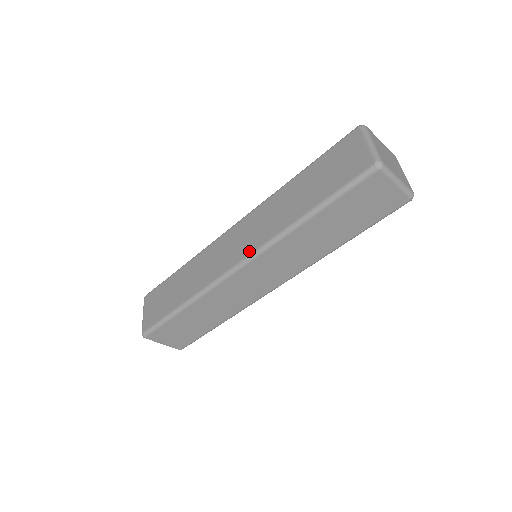
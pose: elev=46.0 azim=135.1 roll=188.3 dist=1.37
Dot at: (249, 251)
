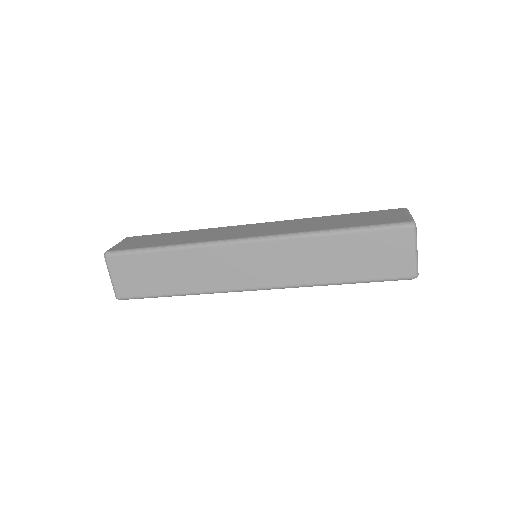
Dot at: (264, 234)
